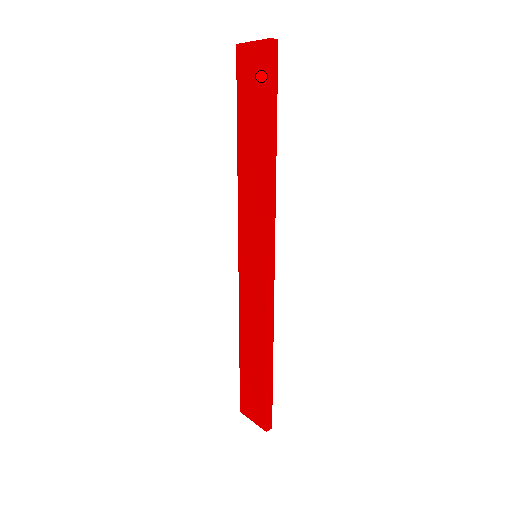
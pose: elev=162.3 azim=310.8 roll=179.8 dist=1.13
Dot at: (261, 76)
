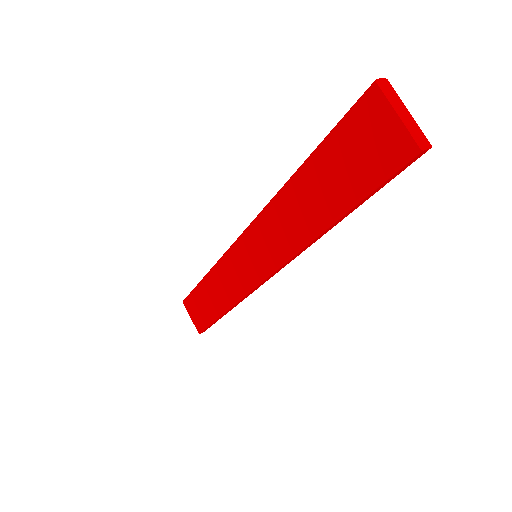
Dot at: (376, 164)
